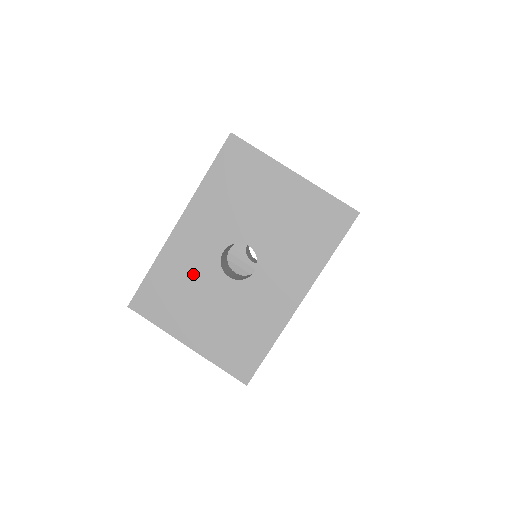
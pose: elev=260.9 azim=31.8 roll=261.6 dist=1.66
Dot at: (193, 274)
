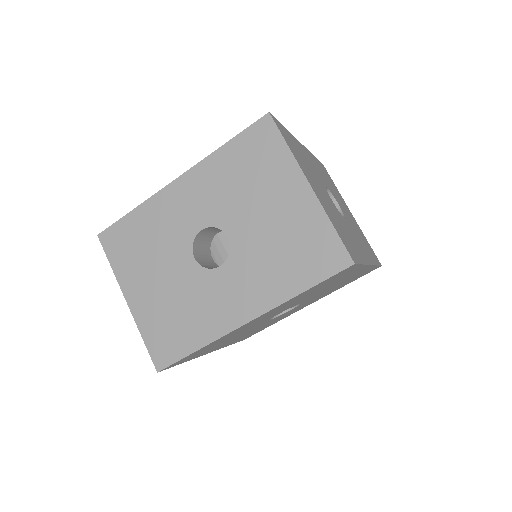
Dot at: (165, 236)
